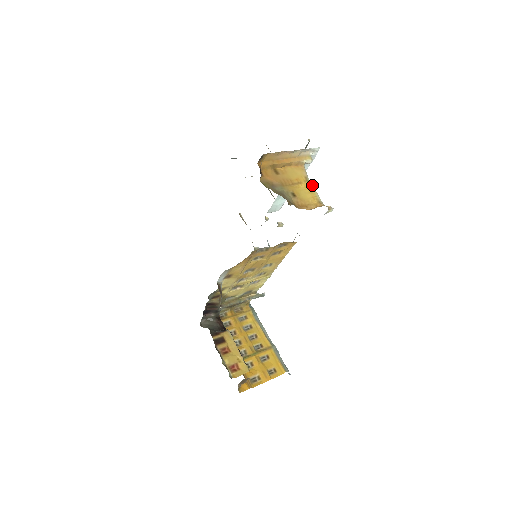
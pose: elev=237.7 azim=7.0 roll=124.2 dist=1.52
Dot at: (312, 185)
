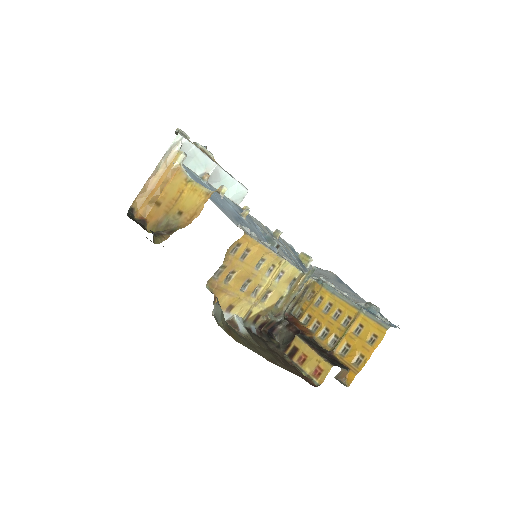
Dot at: (194, 181)
